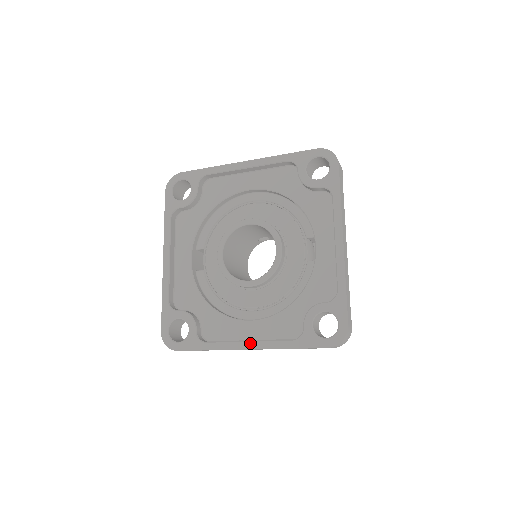
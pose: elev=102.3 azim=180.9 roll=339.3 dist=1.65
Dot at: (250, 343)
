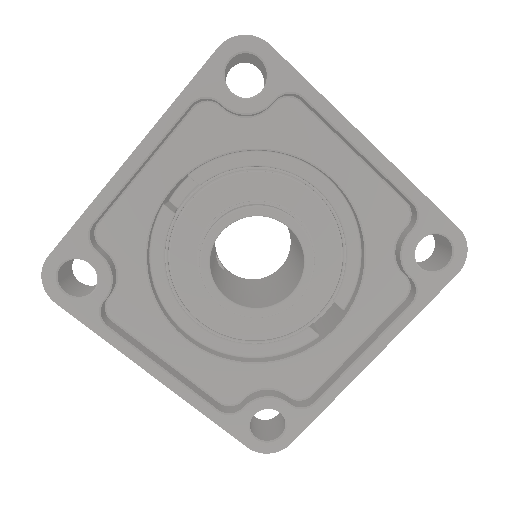
Dot at: (165, 375)
